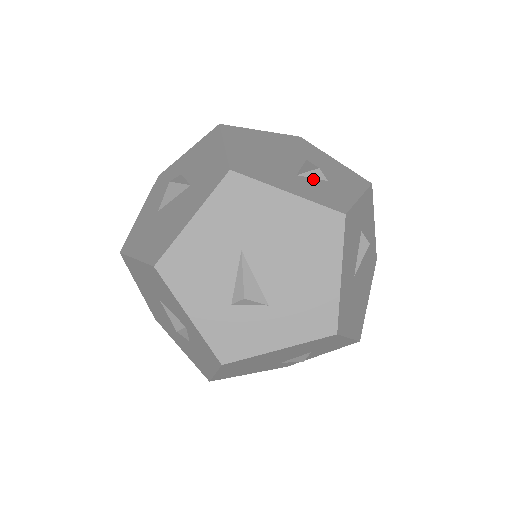
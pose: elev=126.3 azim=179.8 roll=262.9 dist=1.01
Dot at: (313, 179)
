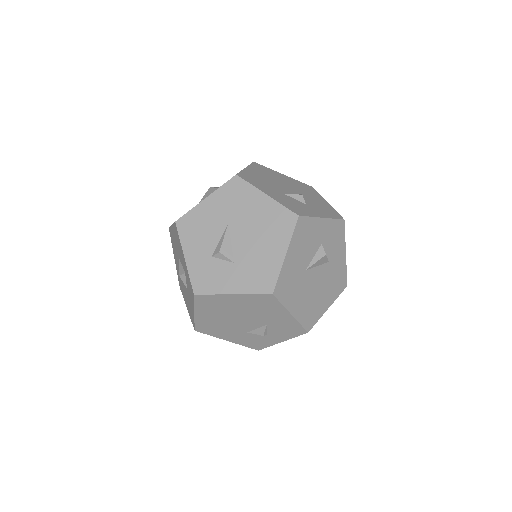
Dot at: (294, 199)
